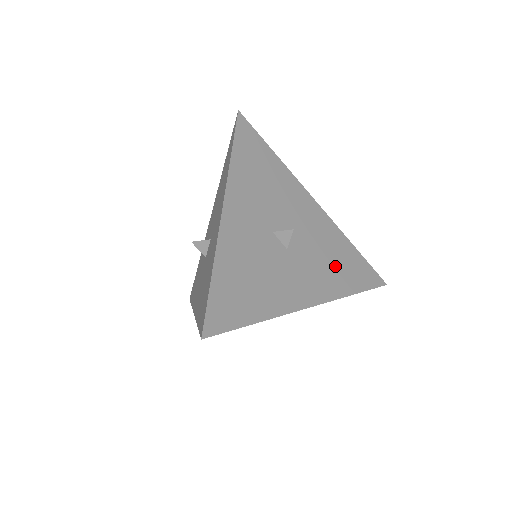
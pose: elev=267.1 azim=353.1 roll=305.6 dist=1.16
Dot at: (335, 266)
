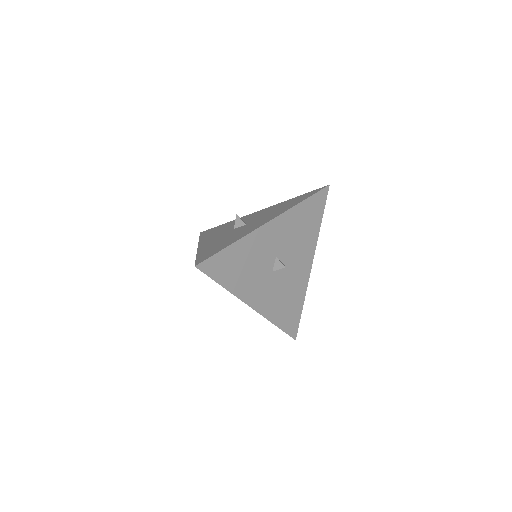
Dot at: (284, 304)
